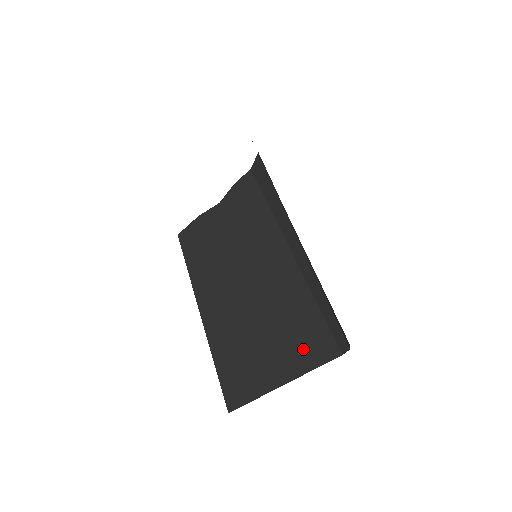
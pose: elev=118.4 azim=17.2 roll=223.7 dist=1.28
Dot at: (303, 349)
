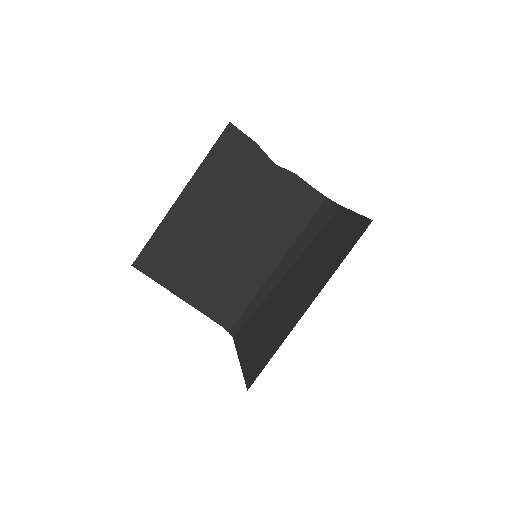
Dot at: (210, 300)
